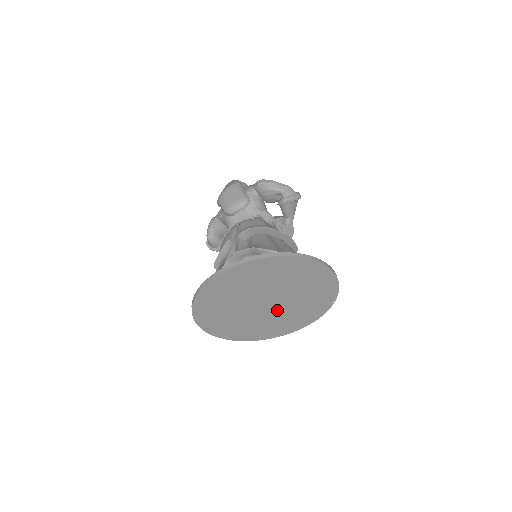
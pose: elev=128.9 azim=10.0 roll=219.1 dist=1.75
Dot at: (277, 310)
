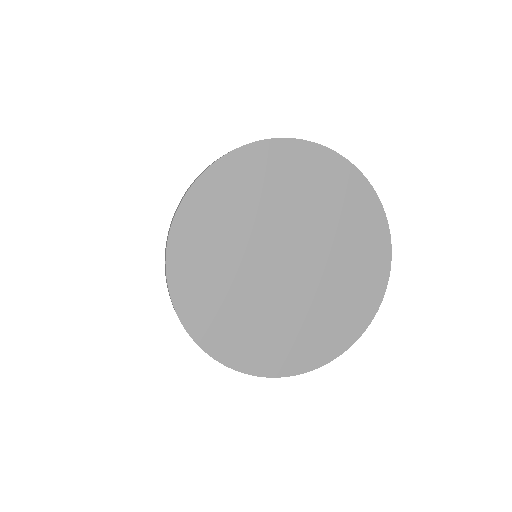
Dot at: (299, 288)
